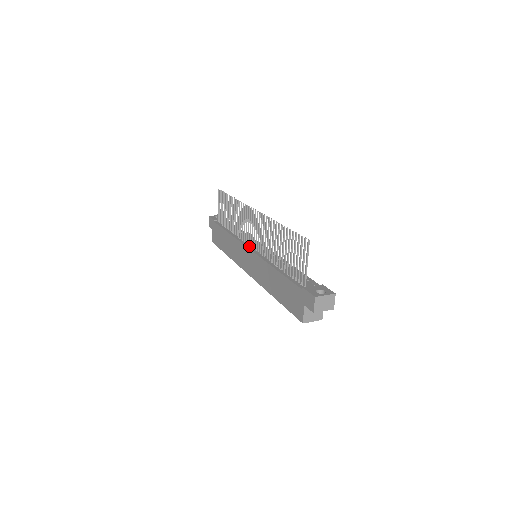
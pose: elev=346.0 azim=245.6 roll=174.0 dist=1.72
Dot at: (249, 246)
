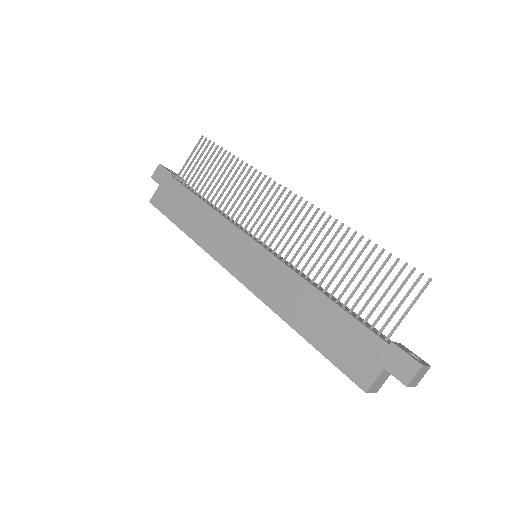
Dot at: (253, 238)
